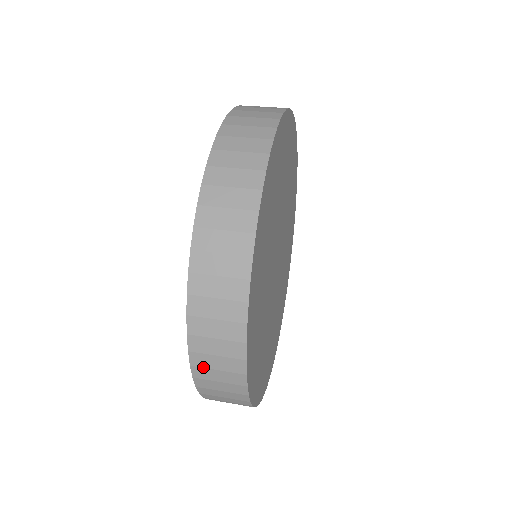
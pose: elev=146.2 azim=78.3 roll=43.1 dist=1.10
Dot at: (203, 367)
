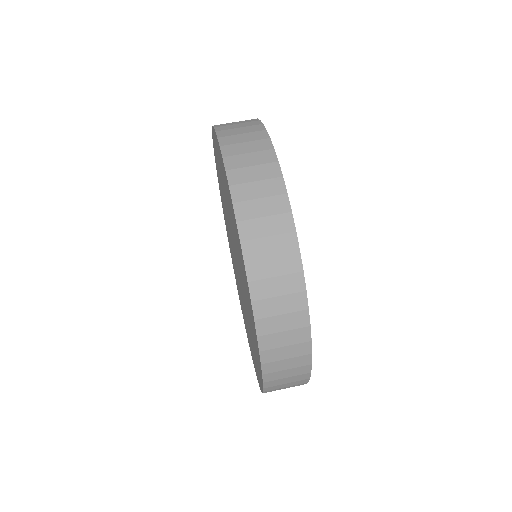
Dot at: (267, 317)
